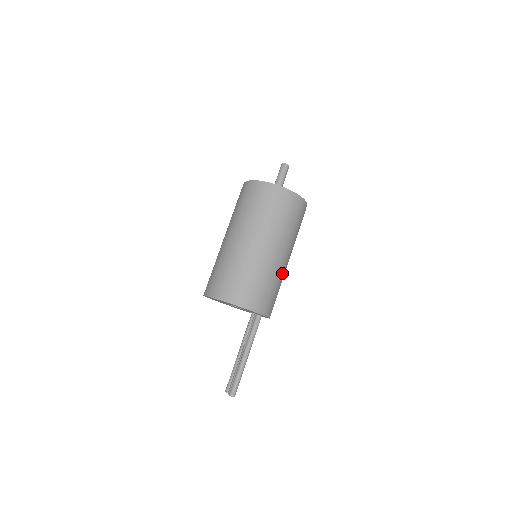
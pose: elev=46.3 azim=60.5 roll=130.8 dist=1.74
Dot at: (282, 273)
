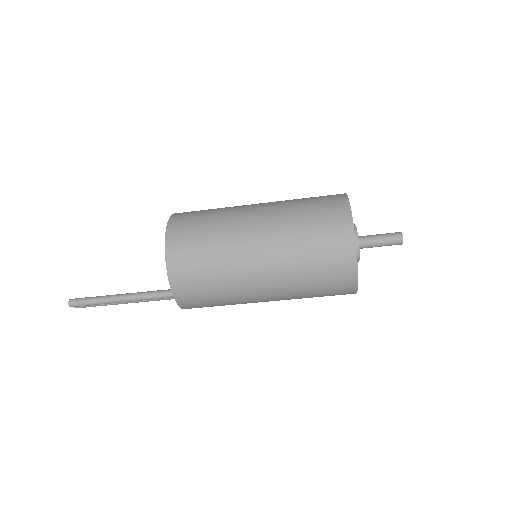
Dot at: (239, 287)
